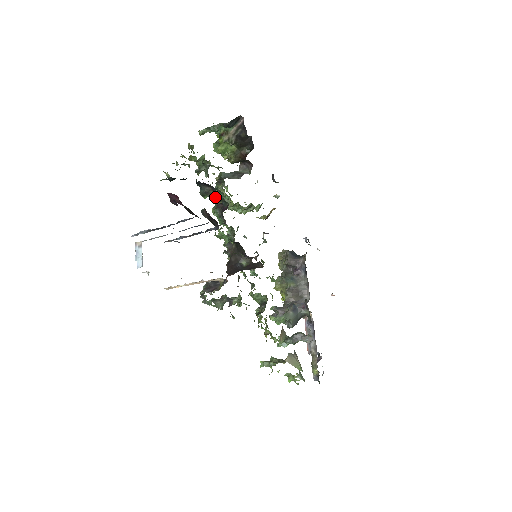
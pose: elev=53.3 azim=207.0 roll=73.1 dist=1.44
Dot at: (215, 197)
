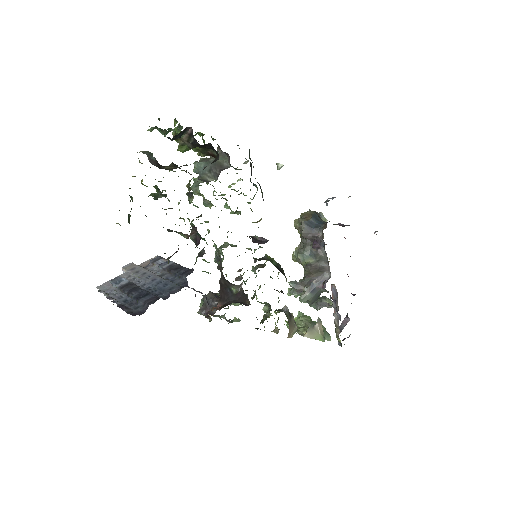
Dot at: (182, 233)
